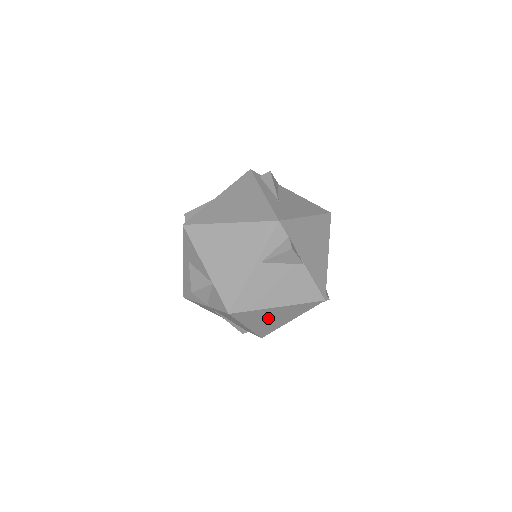
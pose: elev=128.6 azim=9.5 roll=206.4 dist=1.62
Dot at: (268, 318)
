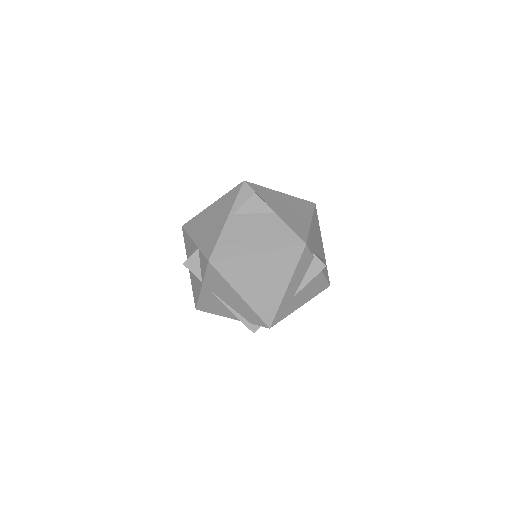
Dot at: (257, 278)
